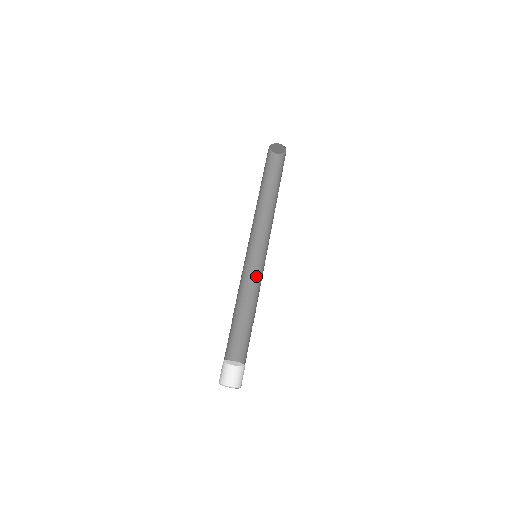
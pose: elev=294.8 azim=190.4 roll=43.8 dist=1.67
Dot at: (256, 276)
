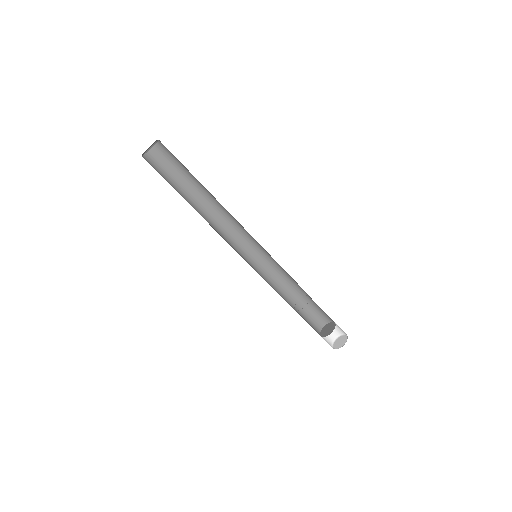
Dot at: (270, 263)
